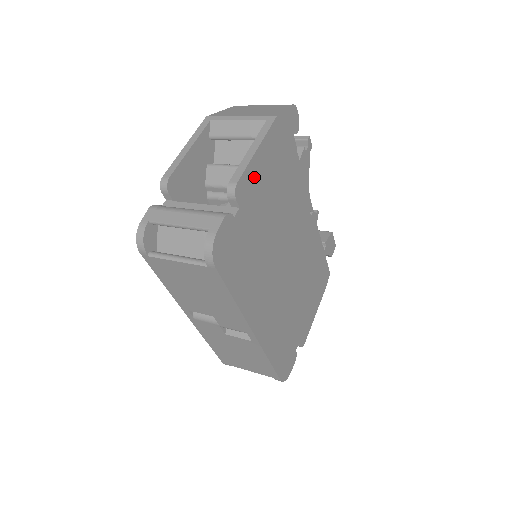
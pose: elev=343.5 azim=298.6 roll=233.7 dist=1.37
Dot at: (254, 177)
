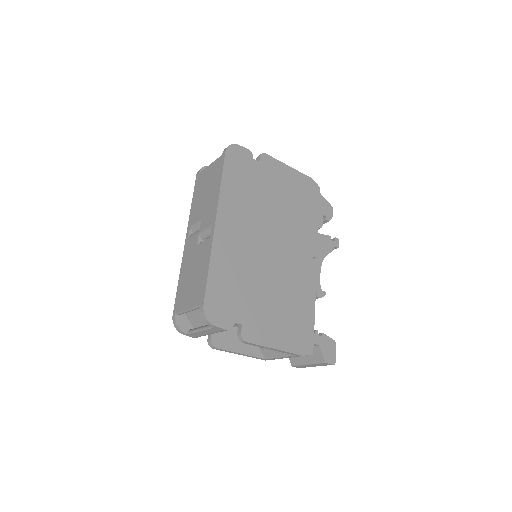
Dot at: (278, 170)
